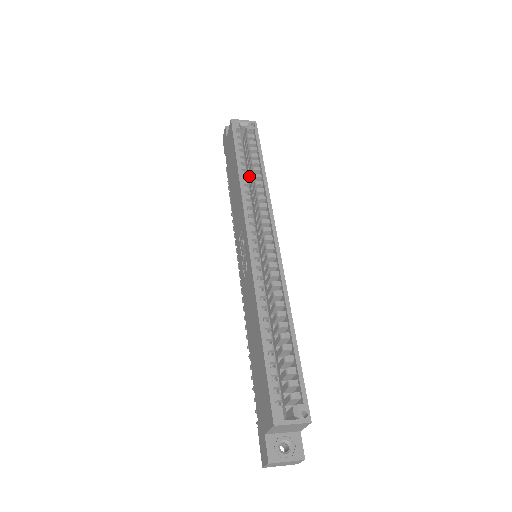
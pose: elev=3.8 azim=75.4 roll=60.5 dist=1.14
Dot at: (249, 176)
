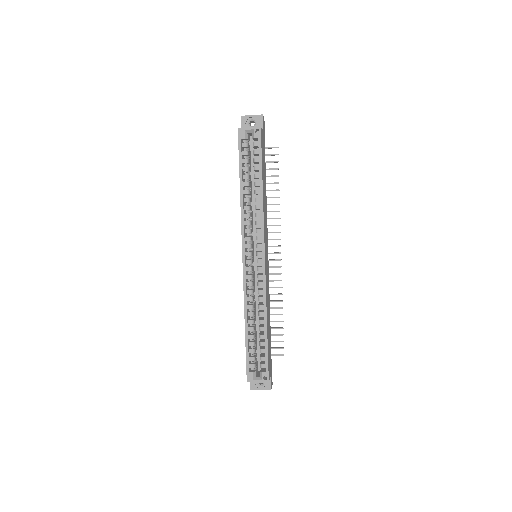
Dot at: occluded
